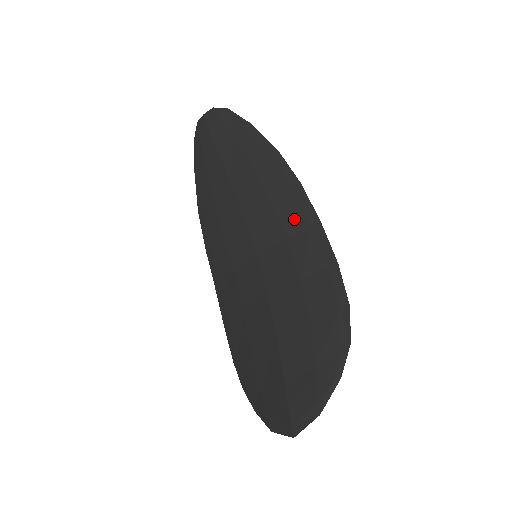
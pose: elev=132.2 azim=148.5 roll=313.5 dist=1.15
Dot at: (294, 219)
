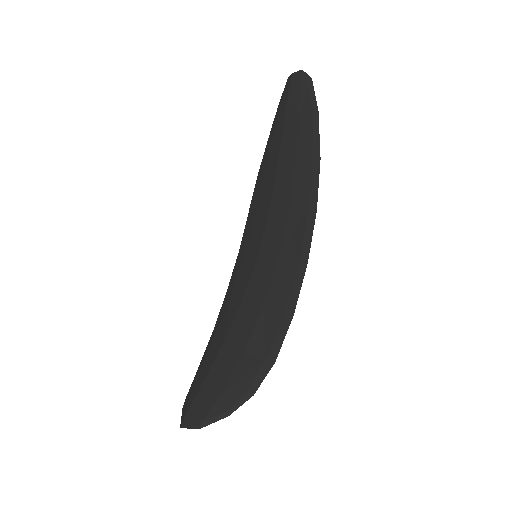
Dot at: (293, 244)
